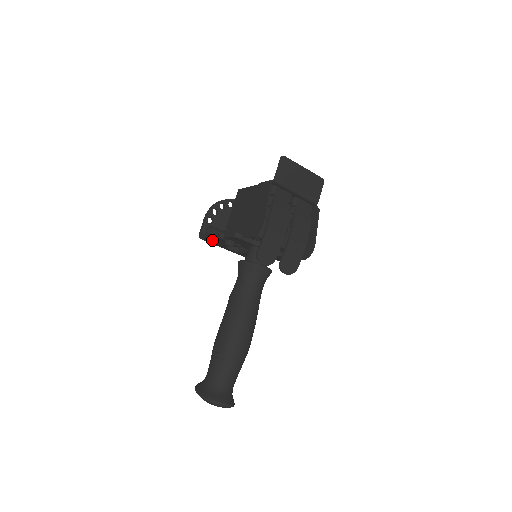
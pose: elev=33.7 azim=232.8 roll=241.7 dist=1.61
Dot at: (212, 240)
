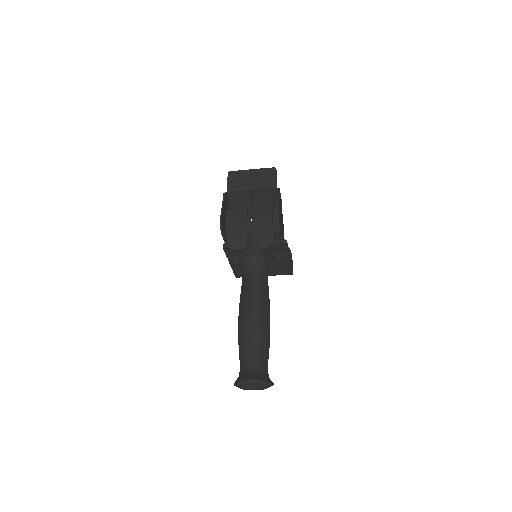
Dot at: (237, 271)
